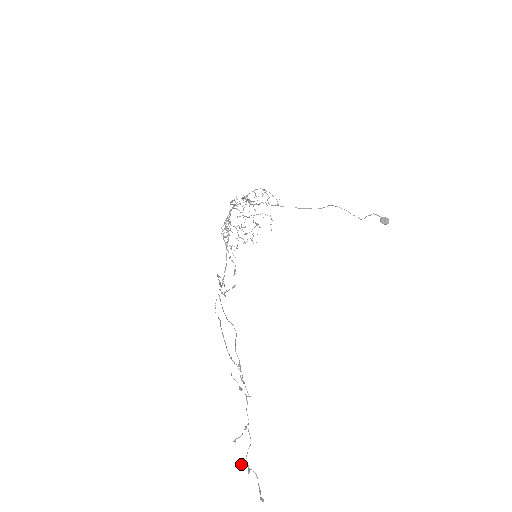
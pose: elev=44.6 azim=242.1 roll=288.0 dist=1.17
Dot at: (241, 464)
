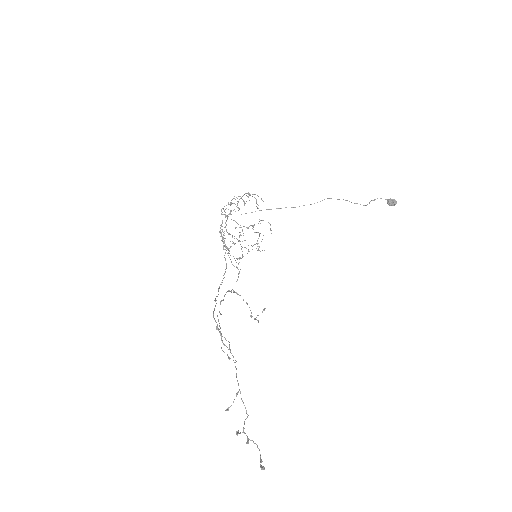
Dot at: (236, 432)
